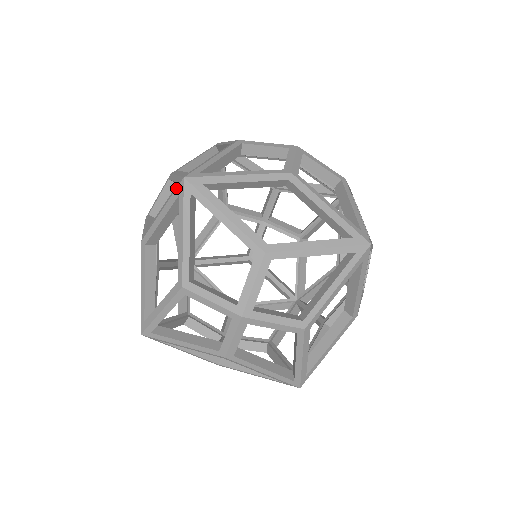
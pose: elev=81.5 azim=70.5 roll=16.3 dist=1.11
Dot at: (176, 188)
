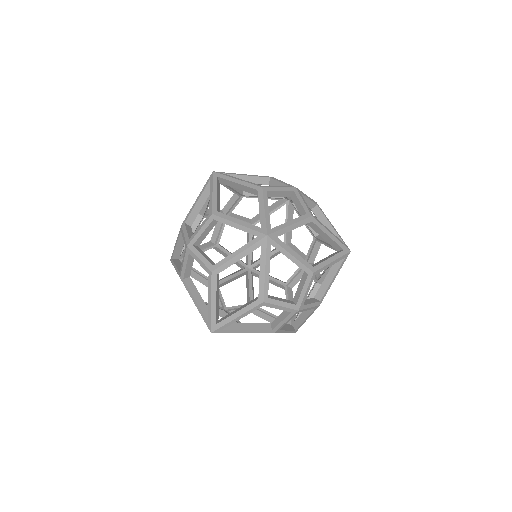
Dot at: occluded
